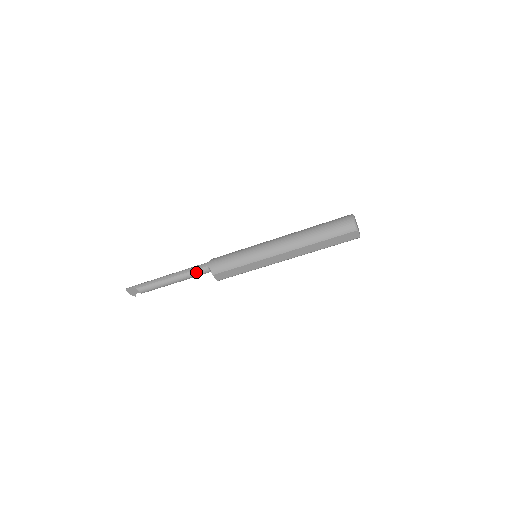
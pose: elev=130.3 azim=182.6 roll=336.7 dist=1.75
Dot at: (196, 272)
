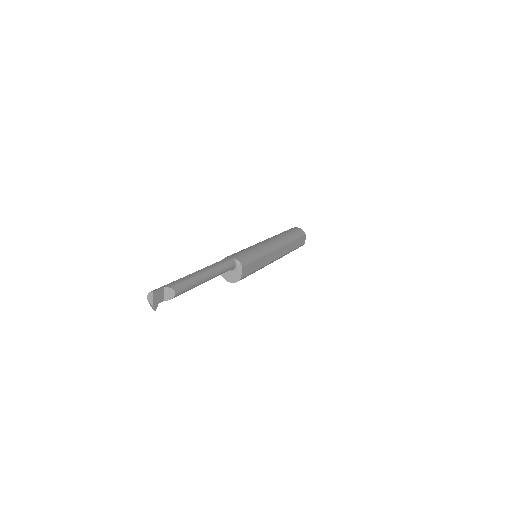
Dot at: (226, 264)
